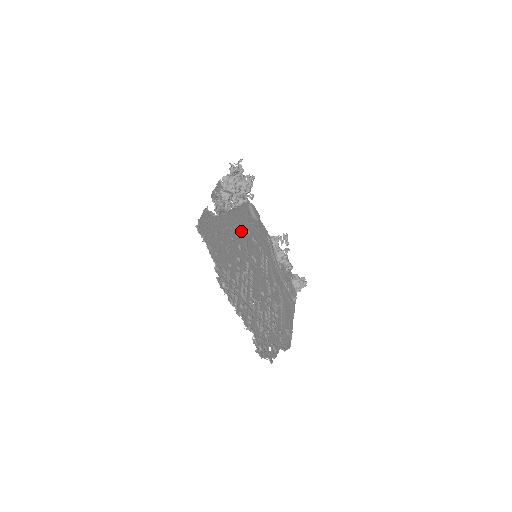
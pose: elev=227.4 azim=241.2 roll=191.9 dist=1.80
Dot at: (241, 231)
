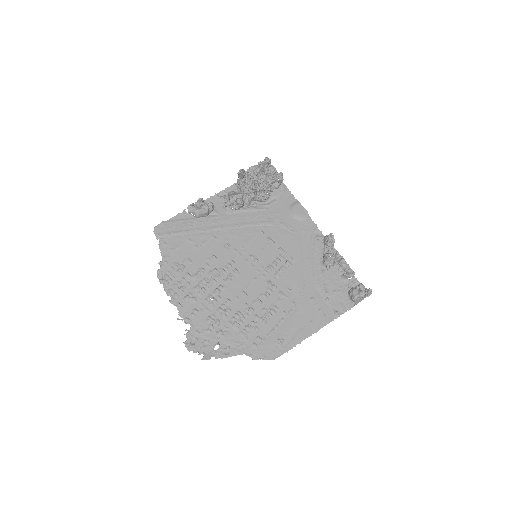
Dot at: (244, 231)
